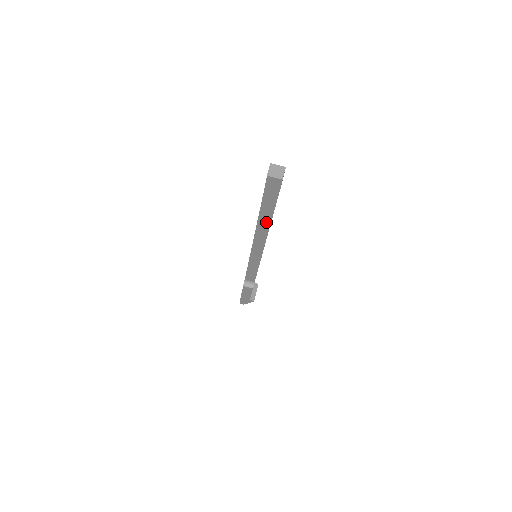
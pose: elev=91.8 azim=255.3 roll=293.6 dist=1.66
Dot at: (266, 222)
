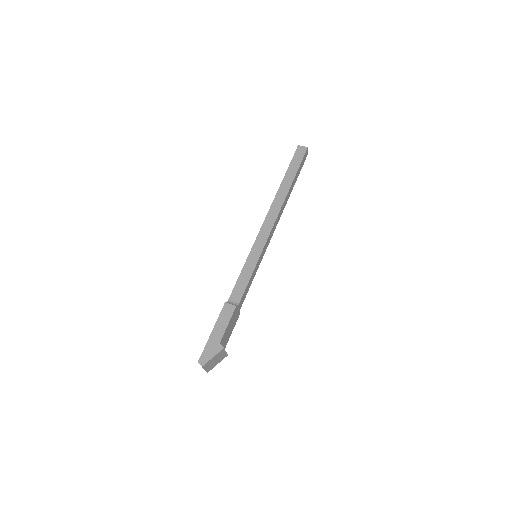
Dot at: (285, 191)
